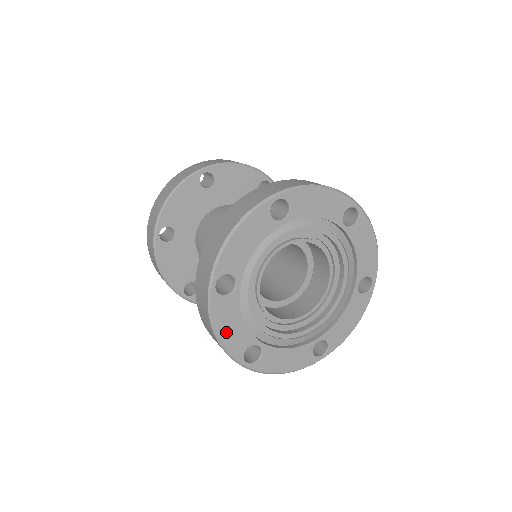
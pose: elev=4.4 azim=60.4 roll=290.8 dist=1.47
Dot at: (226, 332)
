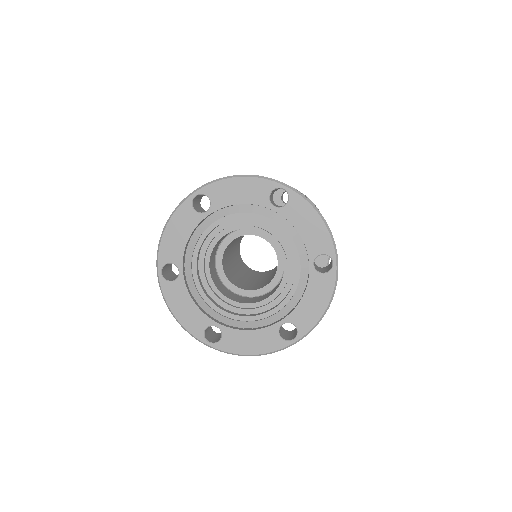
Dot at: (181, 313)
